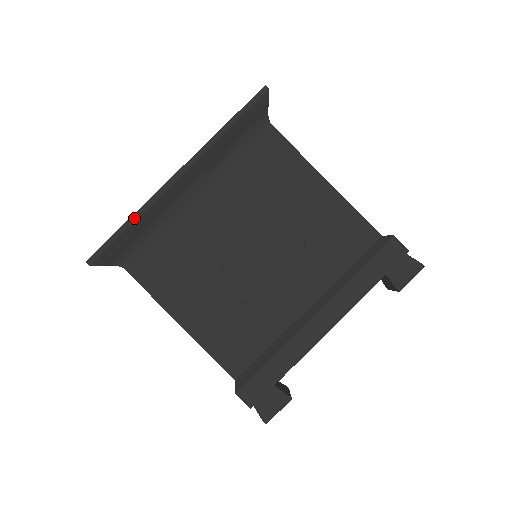
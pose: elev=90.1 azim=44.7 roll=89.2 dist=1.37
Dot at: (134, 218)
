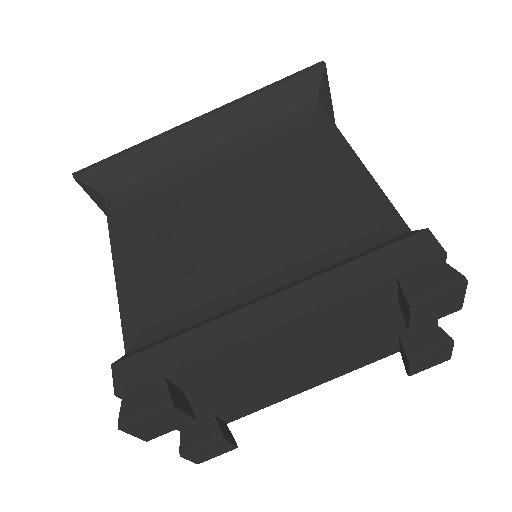
Dot at: (136, 147)
